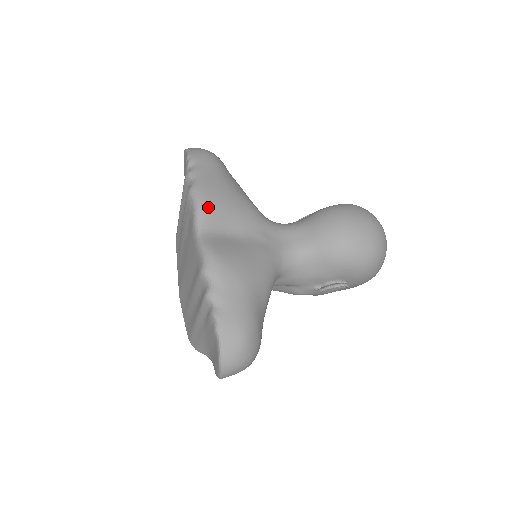
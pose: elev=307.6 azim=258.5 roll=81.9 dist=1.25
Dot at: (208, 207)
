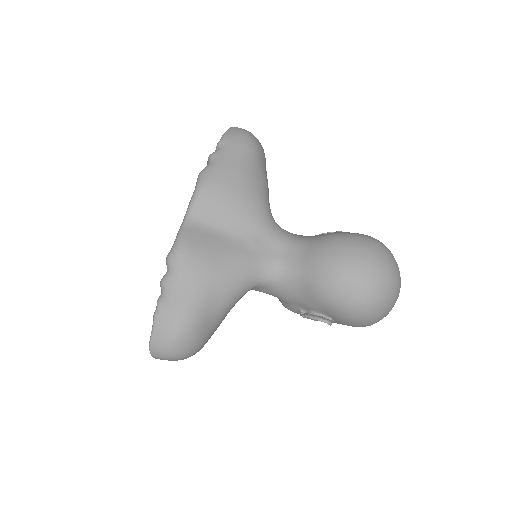
Dot at: (205, 196)
